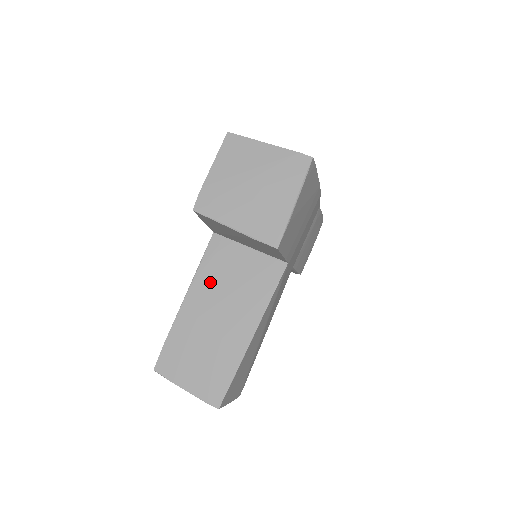
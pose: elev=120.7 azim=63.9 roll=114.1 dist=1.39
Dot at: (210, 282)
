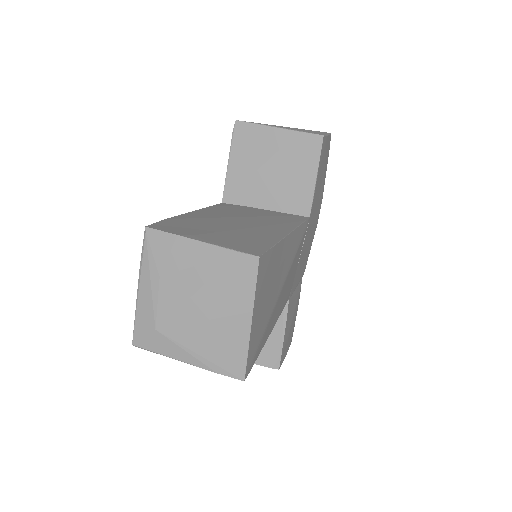
Dot at: (224, 211)
